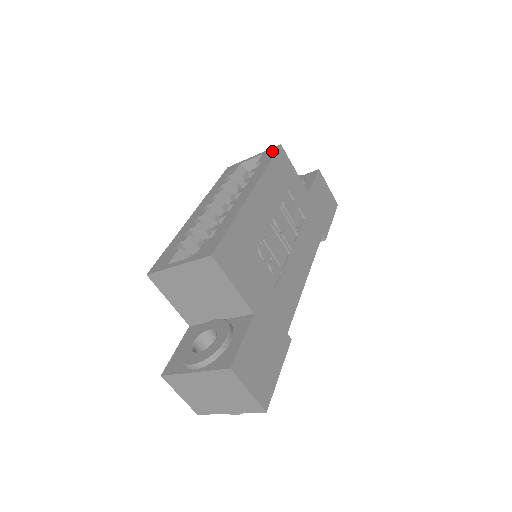
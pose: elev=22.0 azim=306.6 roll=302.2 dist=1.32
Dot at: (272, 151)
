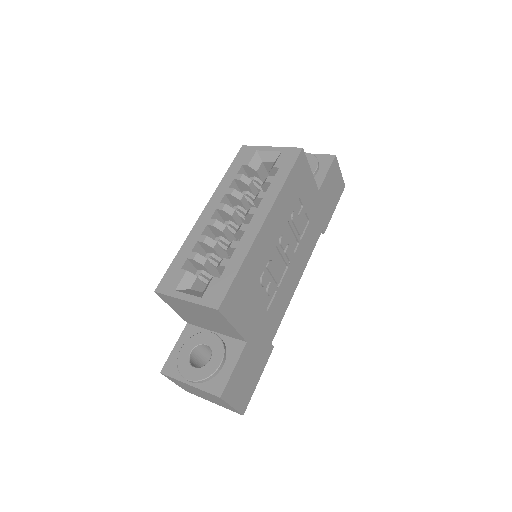
Dot at: (292, 155)
